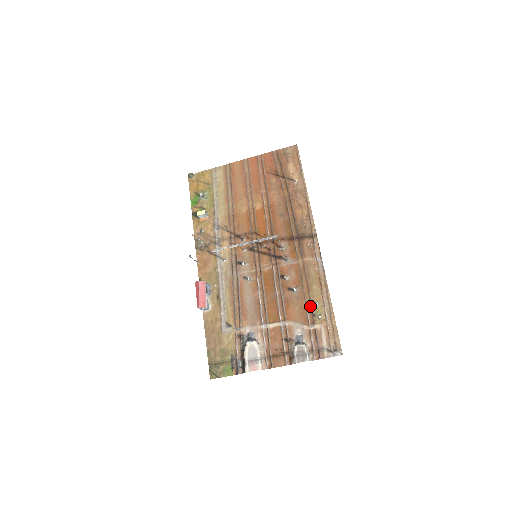
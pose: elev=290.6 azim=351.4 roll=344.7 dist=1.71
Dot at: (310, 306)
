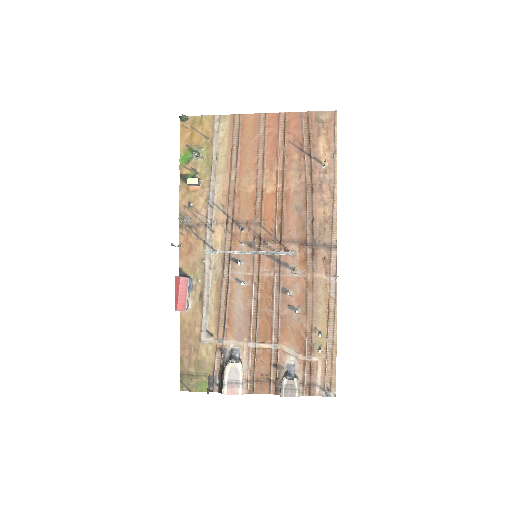
Dot at: (311, 333)
